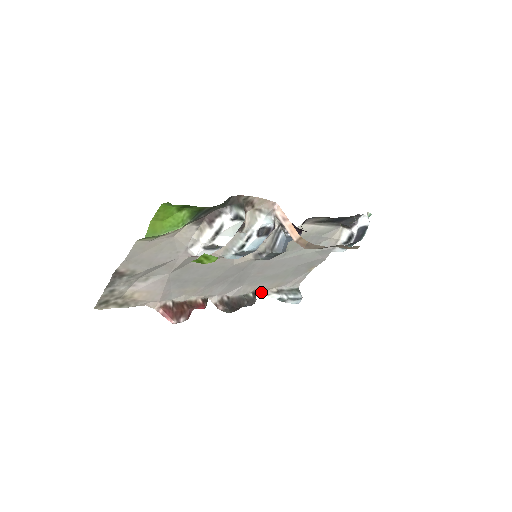
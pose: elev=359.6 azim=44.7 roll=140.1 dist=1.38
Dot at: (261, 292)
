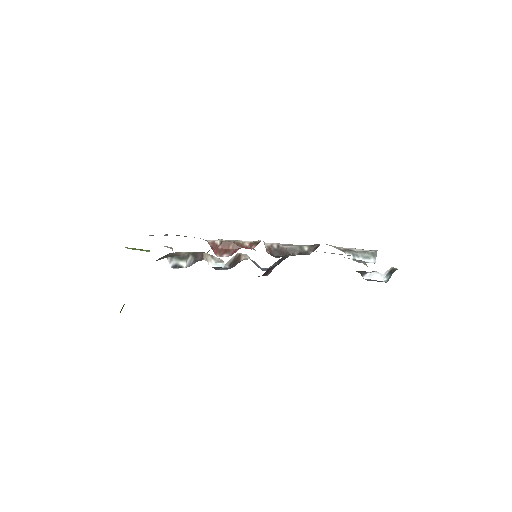
Dot at: (327, 244)
